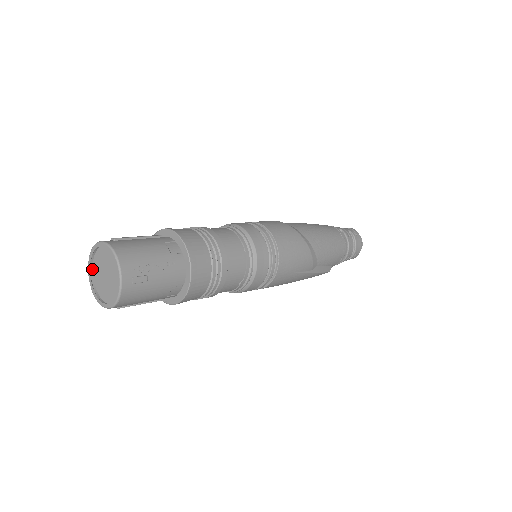
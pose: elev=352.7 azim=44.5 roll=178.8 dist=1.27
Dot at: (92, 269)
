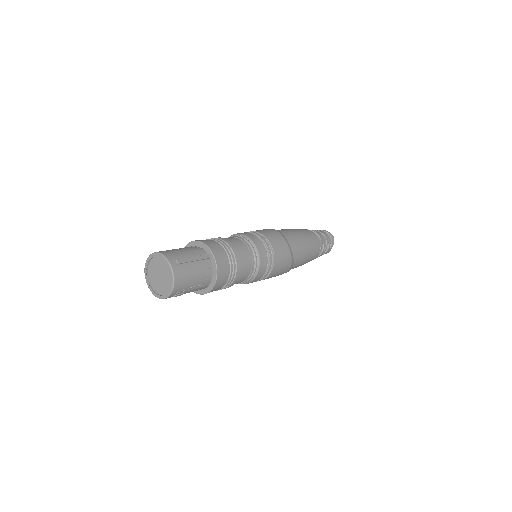
Dot at: (152, 257)
